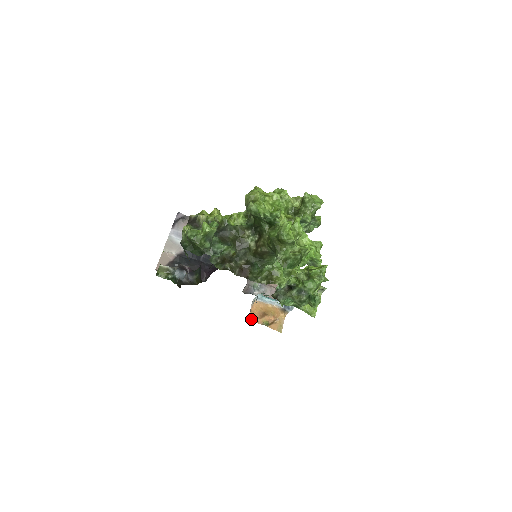
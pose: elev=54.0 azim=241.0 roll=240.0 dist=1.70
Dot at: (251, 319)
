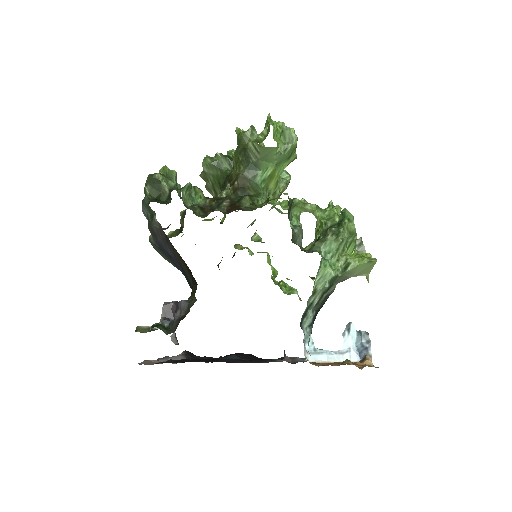
Dot at: occluded
